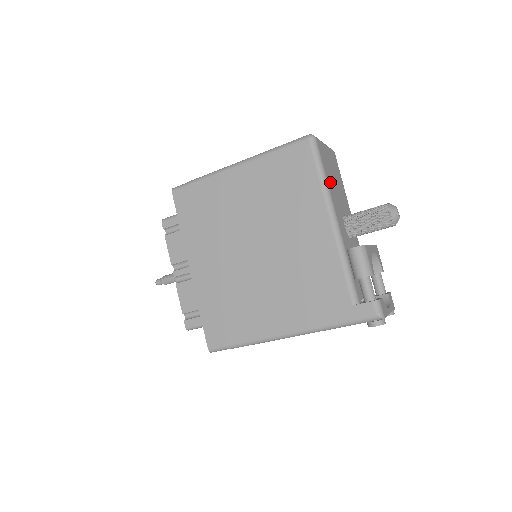
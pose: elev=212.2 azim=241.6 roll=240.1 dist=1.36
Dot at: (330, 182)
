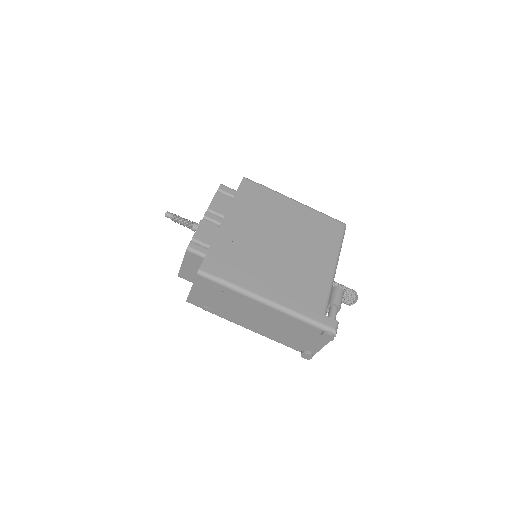
Dot at: occluded
